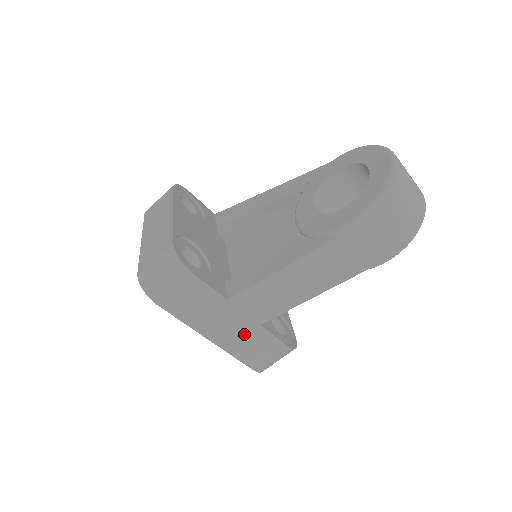
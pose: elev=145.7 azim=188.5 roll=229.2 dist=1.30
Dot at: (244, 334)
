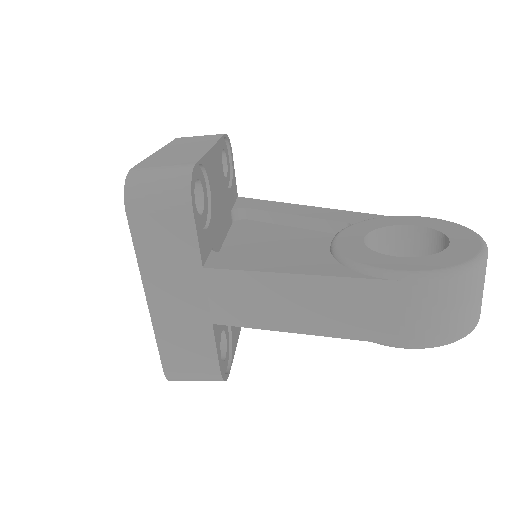
Dot at: (188, 321)
